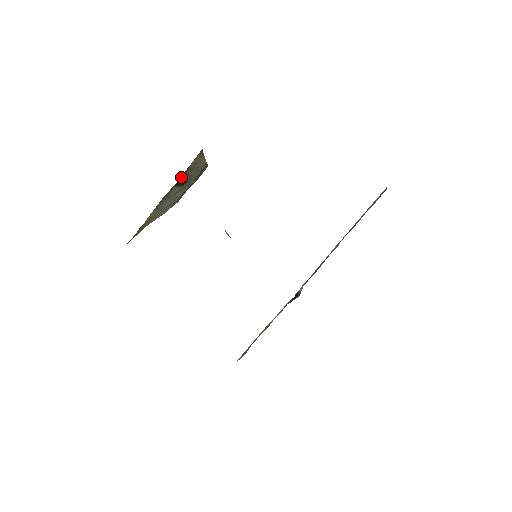
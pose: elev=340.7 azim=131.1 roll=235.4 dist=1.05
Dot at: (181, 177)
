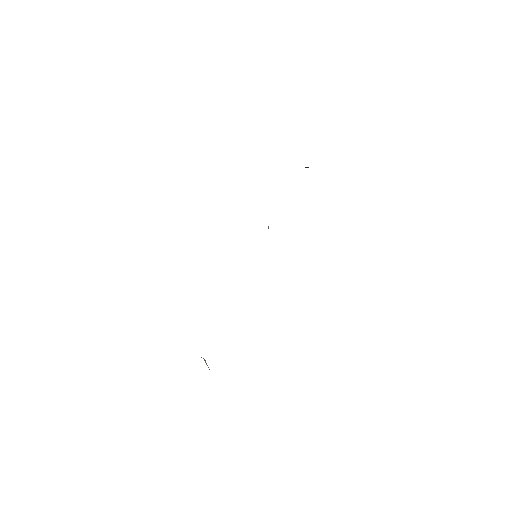
Dot at: occluded
